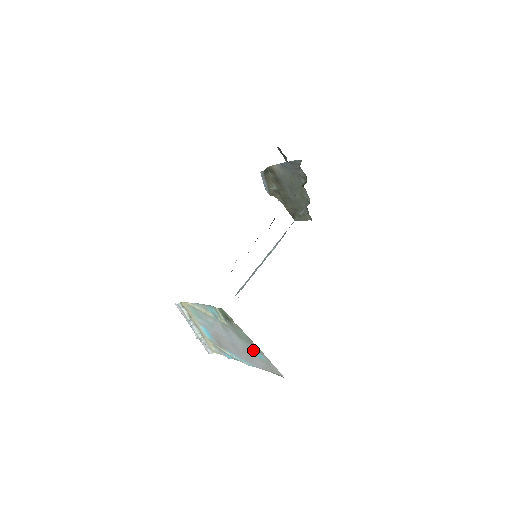
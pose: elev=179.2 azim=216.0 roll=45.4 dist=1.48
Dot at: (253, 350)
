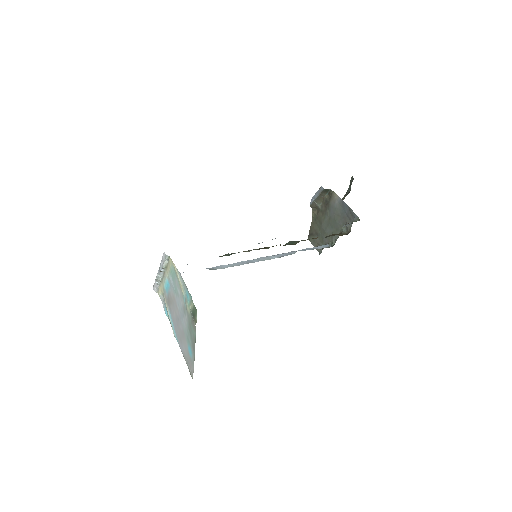
Dot at: (189, 344)
